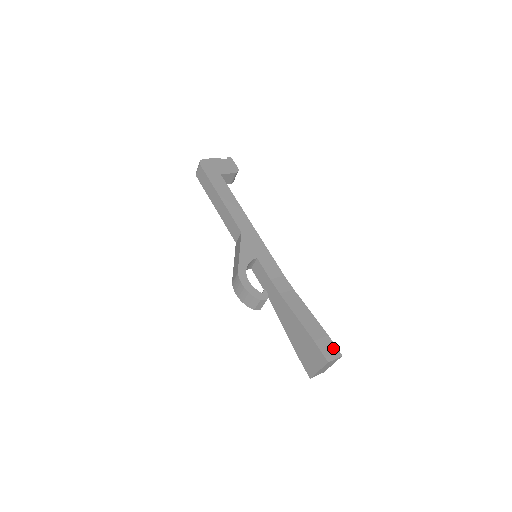
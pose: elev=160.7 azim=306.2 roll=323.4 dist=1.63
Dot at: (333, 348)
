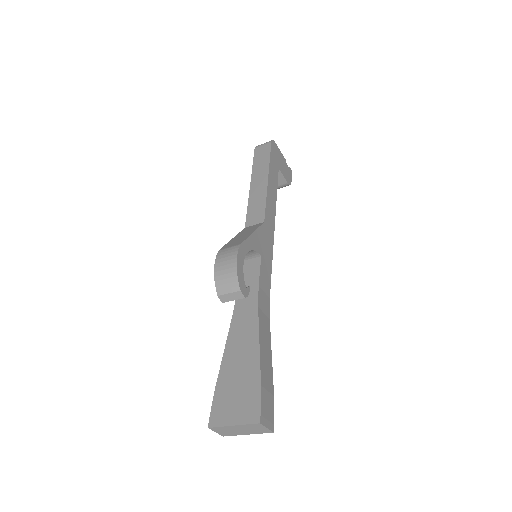
Dot at: (271, 414)
